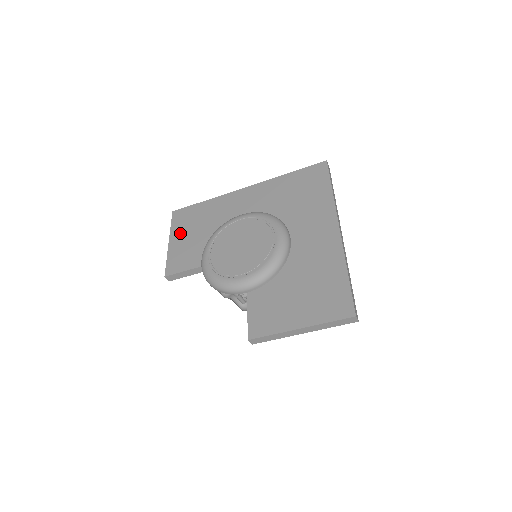
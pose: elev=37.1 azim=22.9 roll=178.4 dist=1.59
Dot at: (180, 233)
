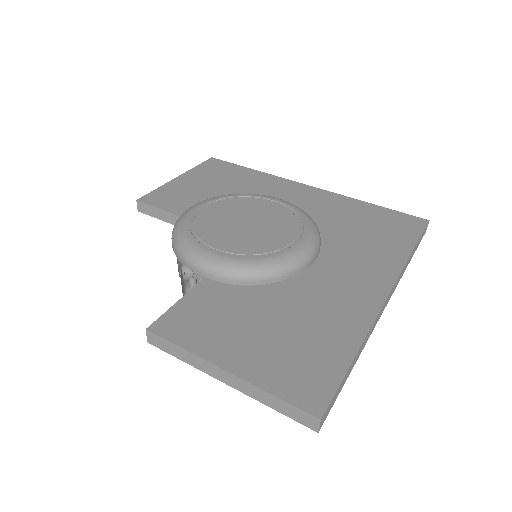
Dot at: (198, 177)
